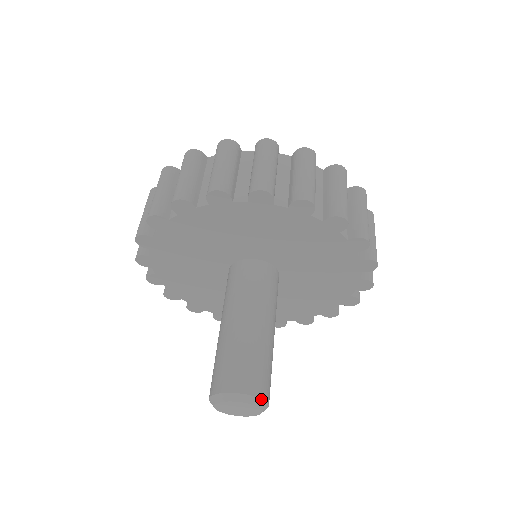
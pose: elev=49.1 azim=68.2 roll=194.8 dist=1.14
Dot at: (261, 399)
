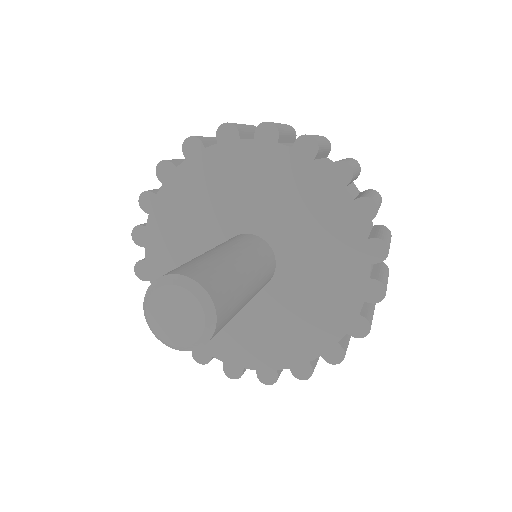
Dot at: (216, 318)
